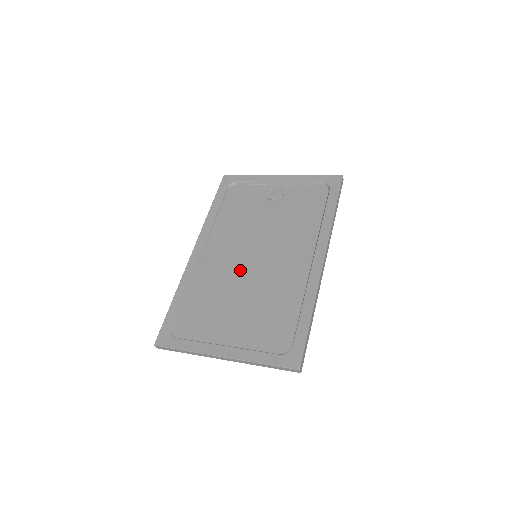
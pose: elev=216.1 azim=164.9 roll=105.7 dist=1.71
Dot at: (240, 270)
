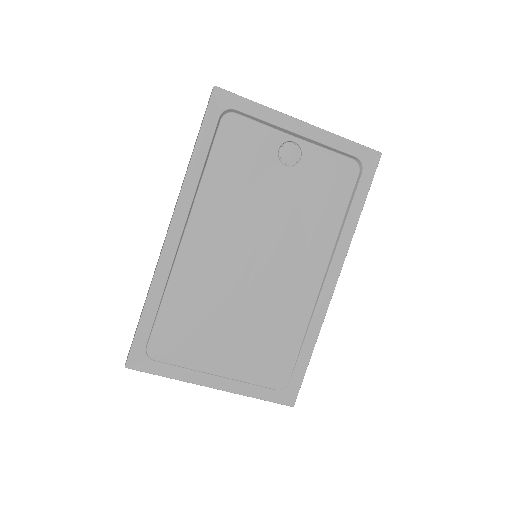
Dot at: (235, 276)
